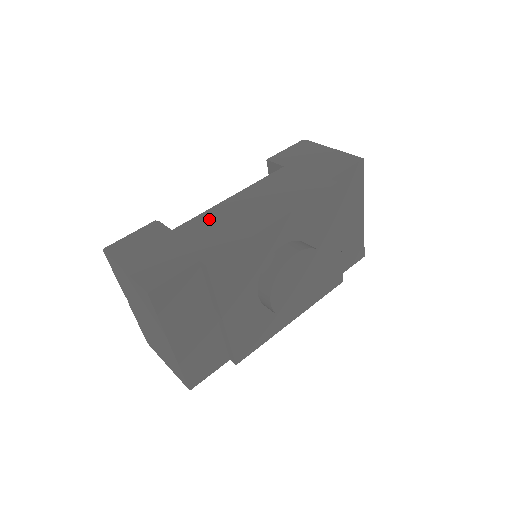
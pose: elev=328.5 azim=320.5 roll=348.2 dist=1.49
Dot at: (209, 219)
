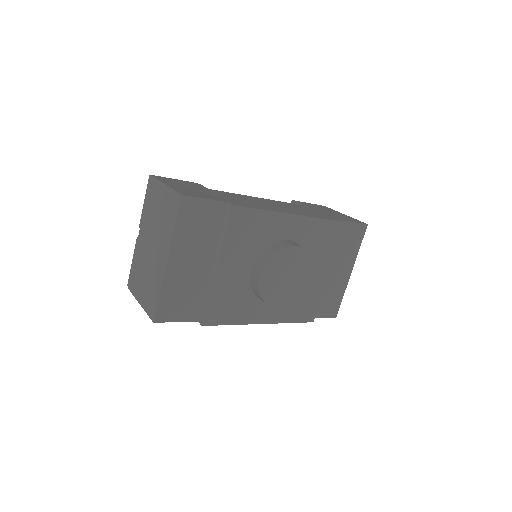
Dot at: (240, 196)
